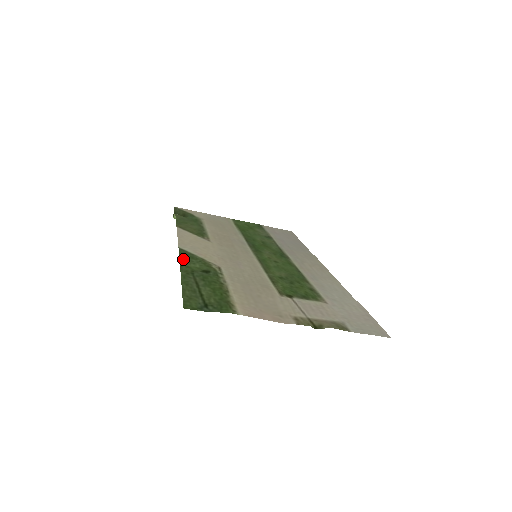
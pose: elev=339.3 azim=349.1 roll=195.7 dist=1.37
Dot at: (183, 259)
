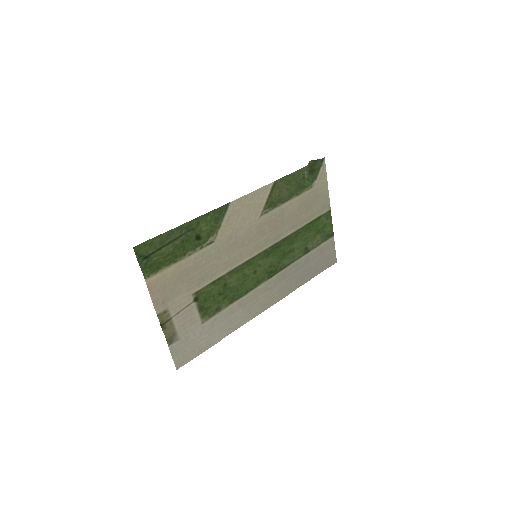
Dot at: (210, 215)
